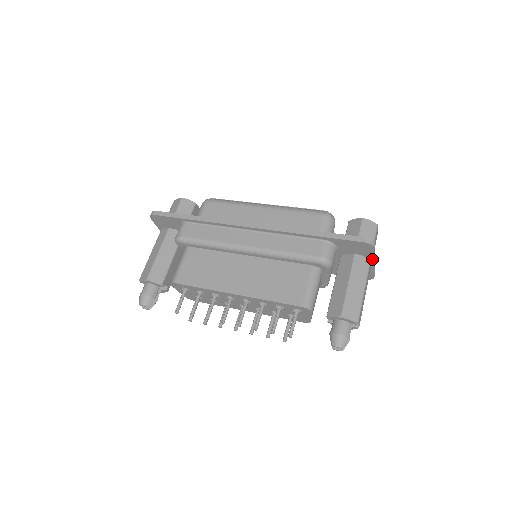
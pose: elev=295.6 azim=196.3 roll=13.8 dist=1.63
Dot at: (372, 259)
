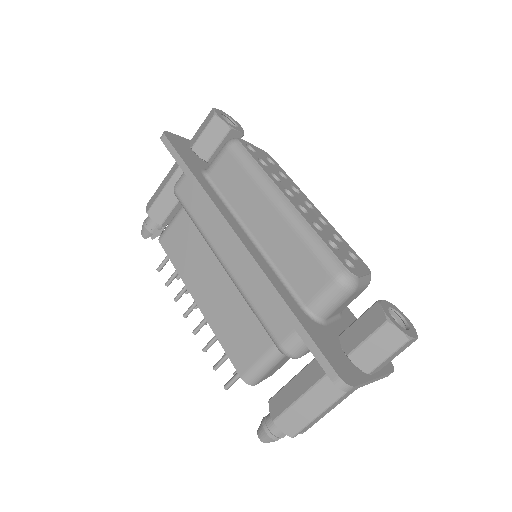
Dot at: occluded
